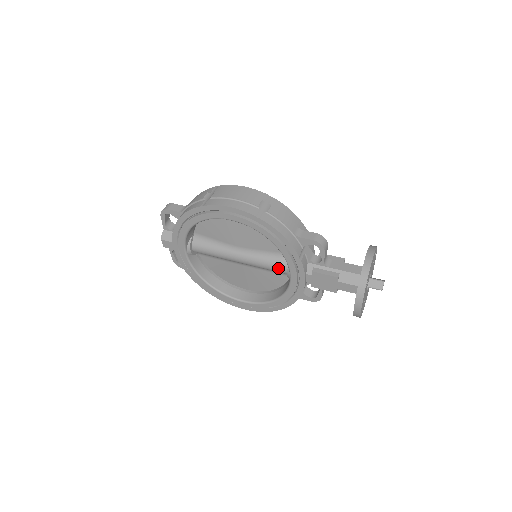
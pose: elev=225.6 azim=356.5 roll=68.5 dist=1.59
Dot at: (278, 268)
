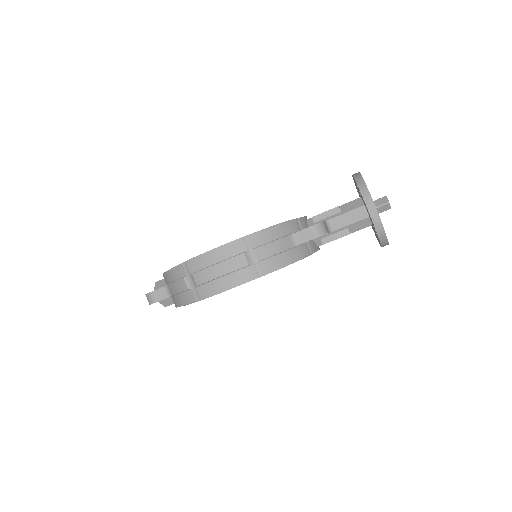
Dot at: occluded
